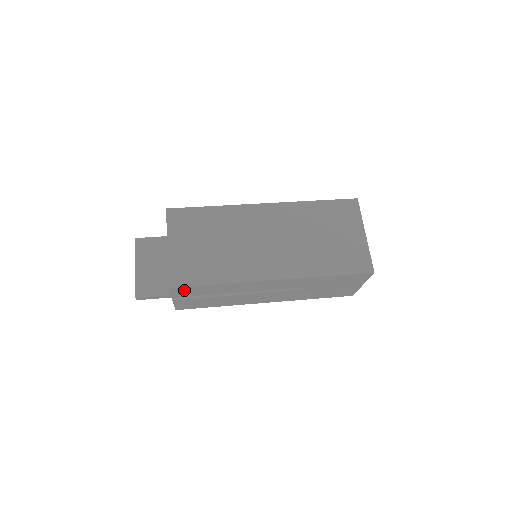
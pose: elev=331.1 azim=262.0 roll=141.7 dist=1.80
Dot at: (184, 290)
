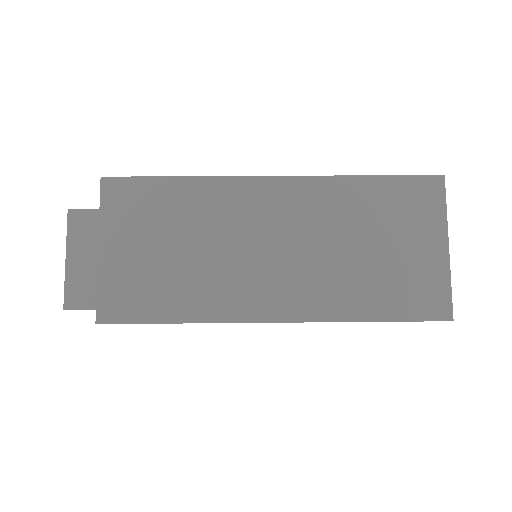
Dot at: occluded
